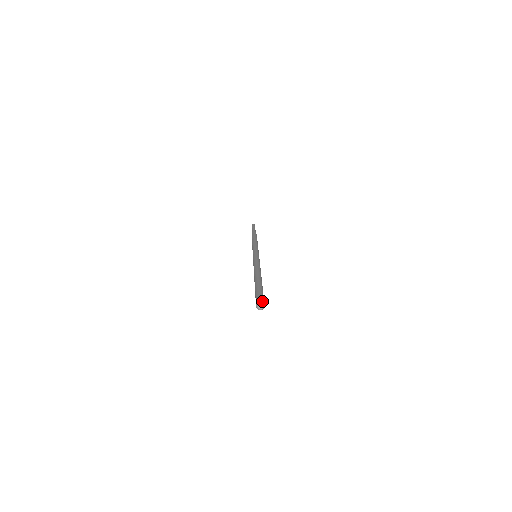
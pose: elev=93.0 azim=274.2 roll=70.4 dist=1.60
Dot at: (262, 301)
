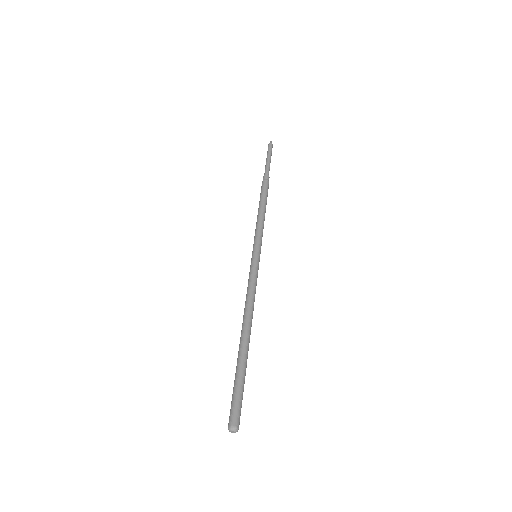
Dot at: (238, 423)
